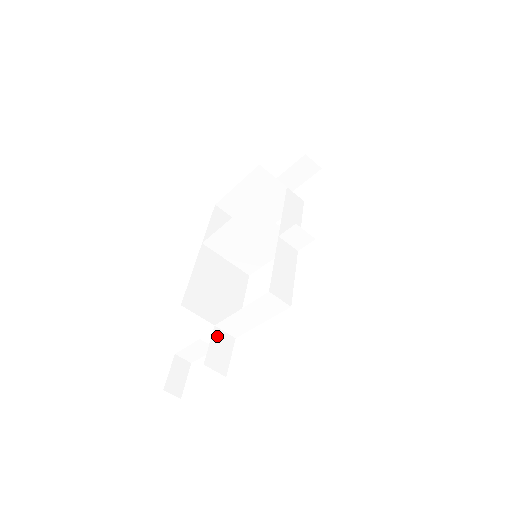
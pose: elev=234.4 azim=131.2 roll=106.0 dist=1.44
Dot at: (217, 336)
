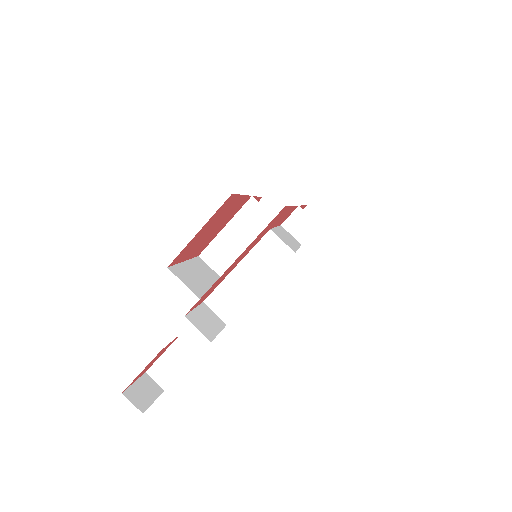
Dot at: (205, 310)
